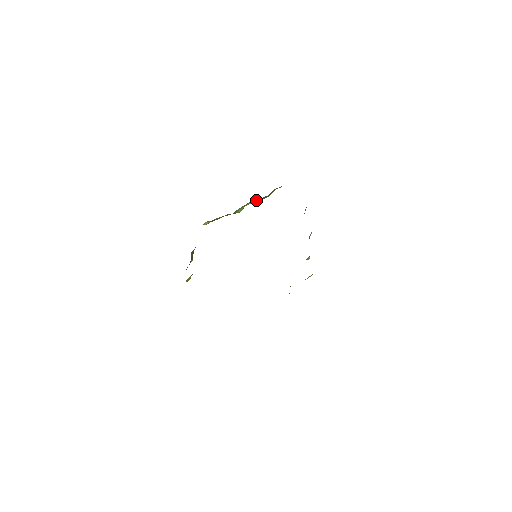
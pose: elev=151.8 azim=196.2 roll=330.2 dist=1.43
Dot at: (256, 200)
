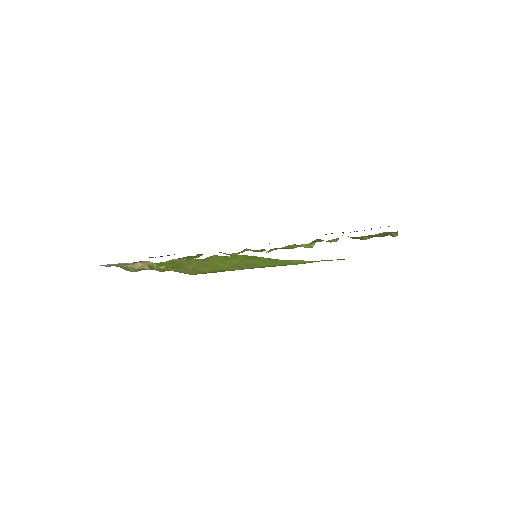
Dot at: occluded
